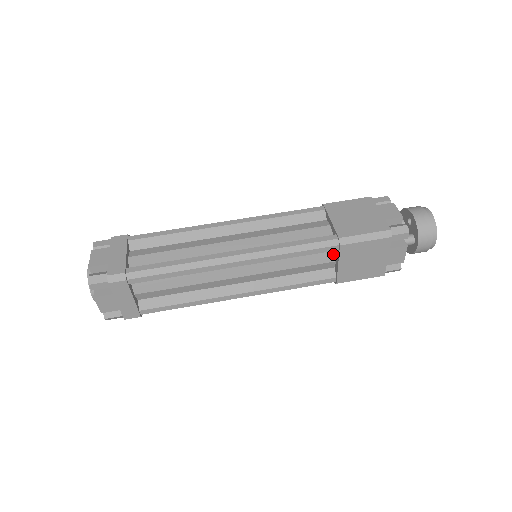
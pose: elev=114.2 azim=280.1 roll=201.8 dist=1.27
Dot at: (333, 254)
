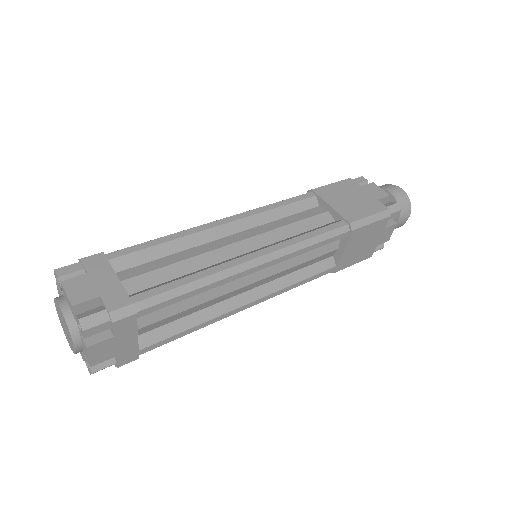
Dot at: (337, 241)
